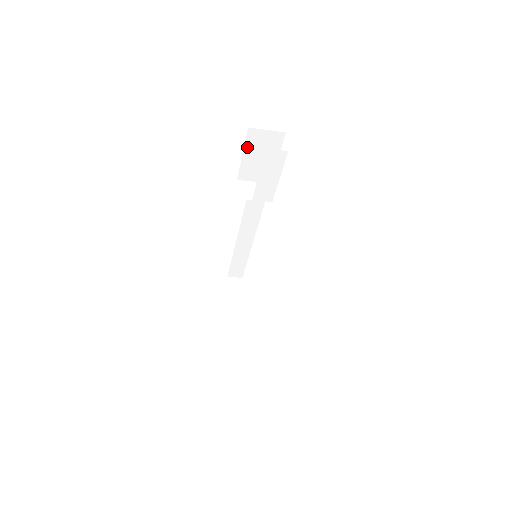
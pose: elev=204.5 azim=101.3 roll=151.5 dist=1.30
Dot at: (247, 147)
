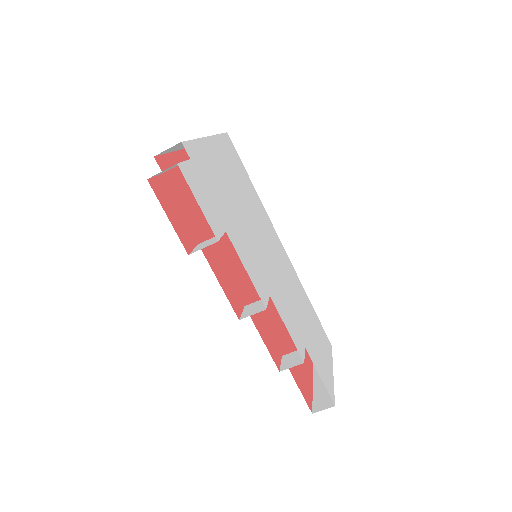
Dot at: occluded
